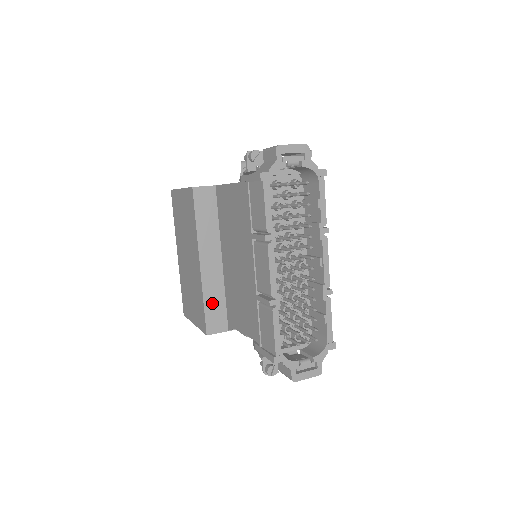
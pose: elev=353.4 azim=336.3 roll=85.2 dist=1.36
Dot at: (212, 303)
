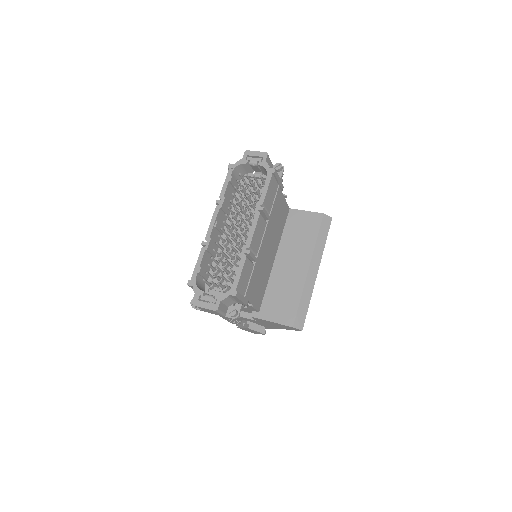
Dot at: occluded
